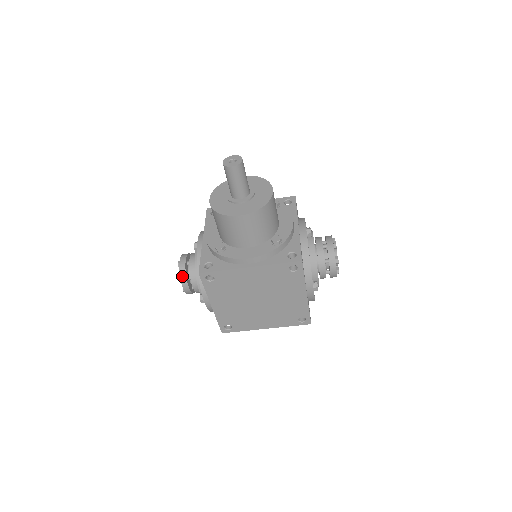
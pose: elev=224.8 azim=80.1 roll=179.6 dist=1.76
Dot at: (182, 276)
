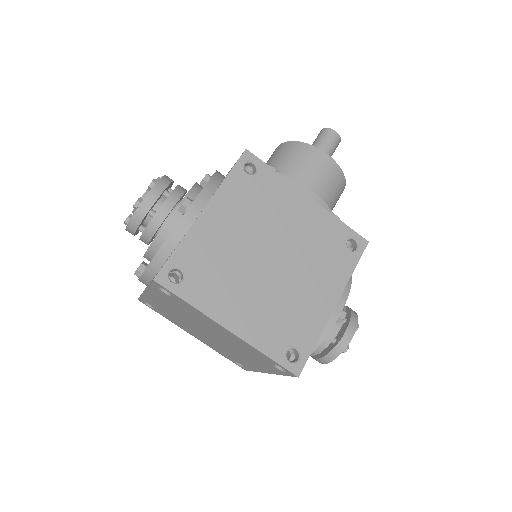
Dot at: (165, 179)
